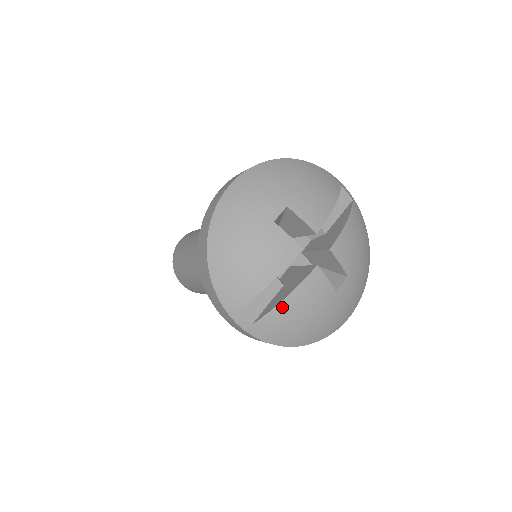
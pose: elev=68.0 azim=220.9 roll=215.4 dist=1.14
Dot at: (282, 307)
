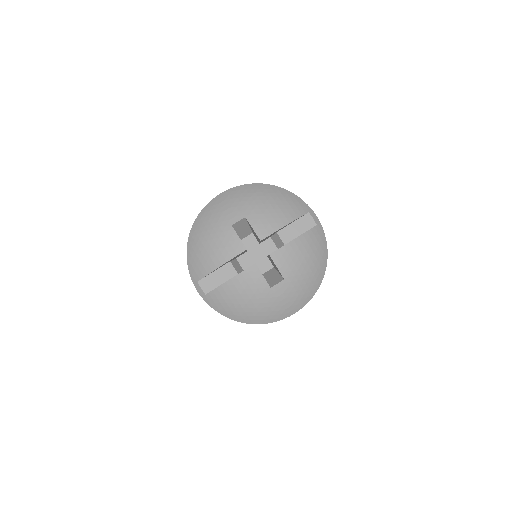
Dot at: (225, 287)
